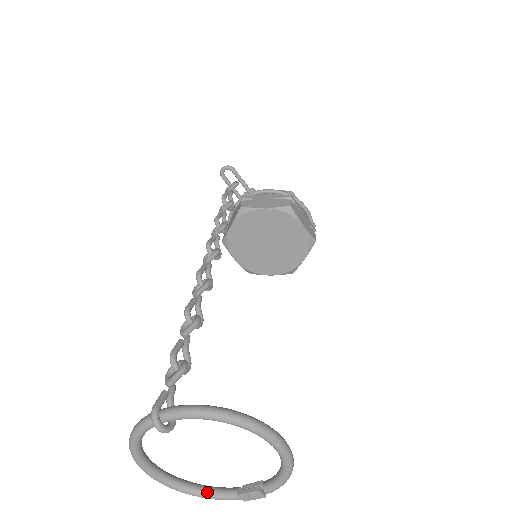
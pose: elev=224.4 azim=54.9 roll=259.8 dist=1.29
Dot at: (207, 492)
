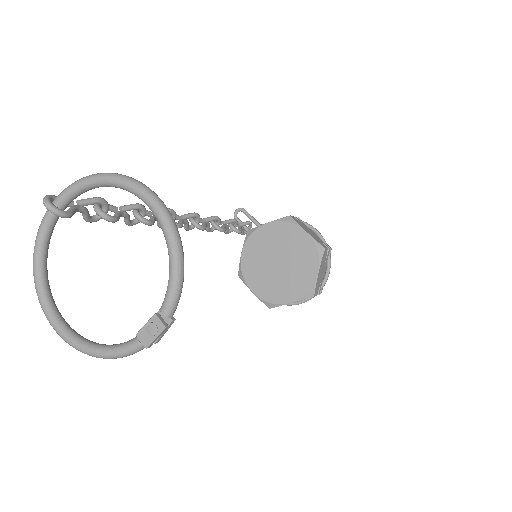
Dot at: (108, 346)
